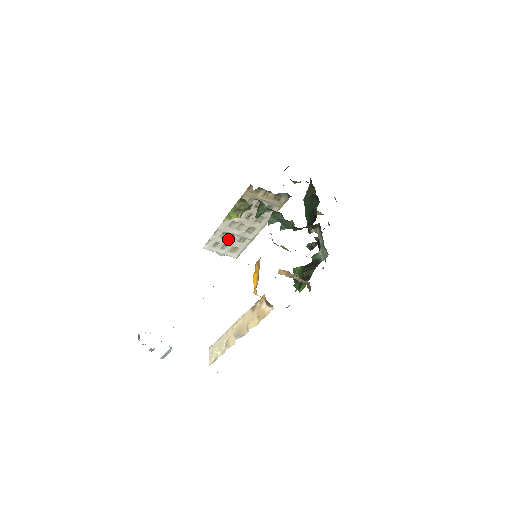
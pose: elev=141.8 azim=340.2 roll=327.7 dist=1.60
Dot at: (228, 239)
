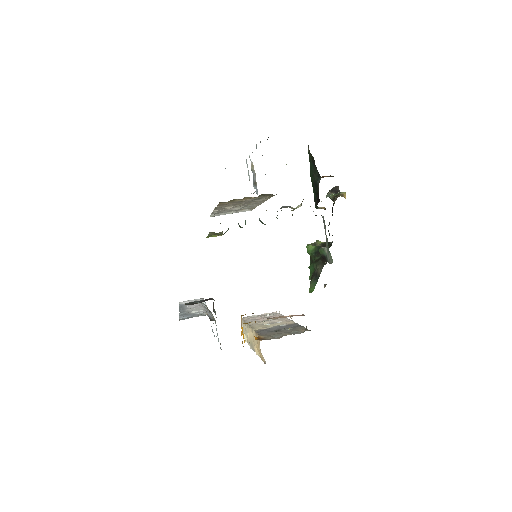
Dot at: occluded
